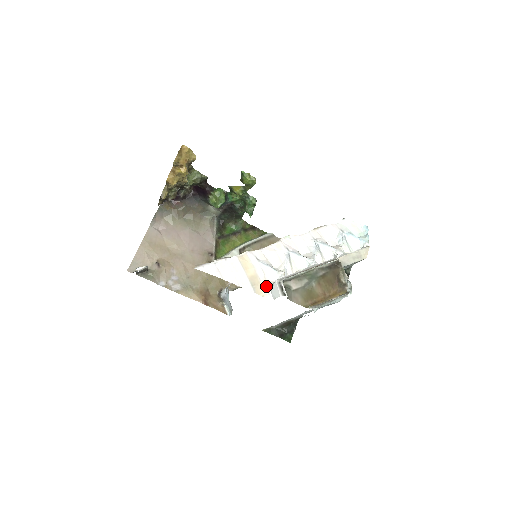
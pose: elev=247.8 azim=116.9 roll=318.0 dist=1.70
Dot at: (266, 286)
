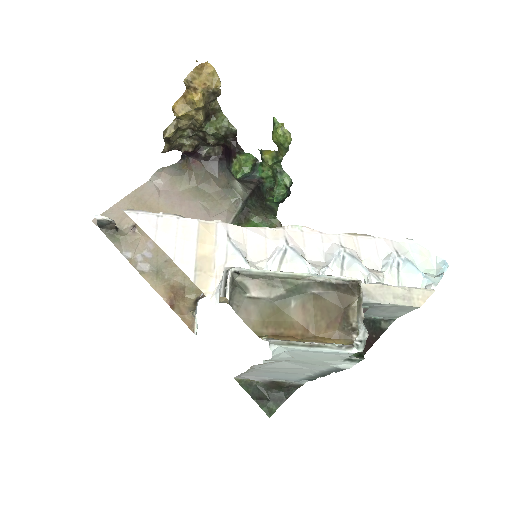
Dot at: (218, 280)
